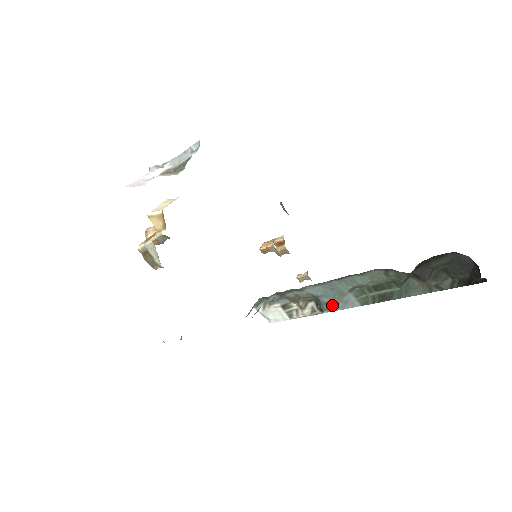
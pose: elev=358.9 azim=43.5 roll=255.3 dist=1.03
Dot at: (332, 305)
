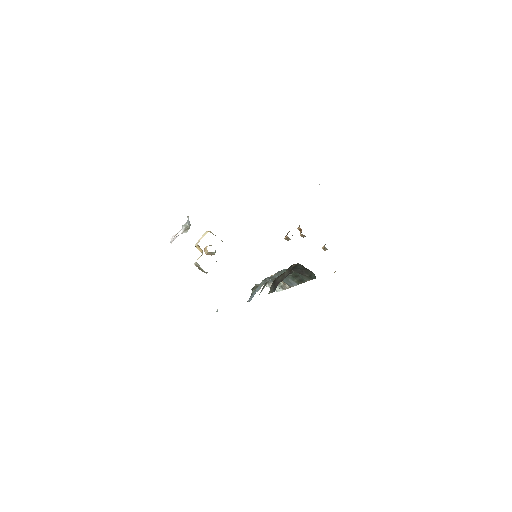
Dot at: (289, 284)
